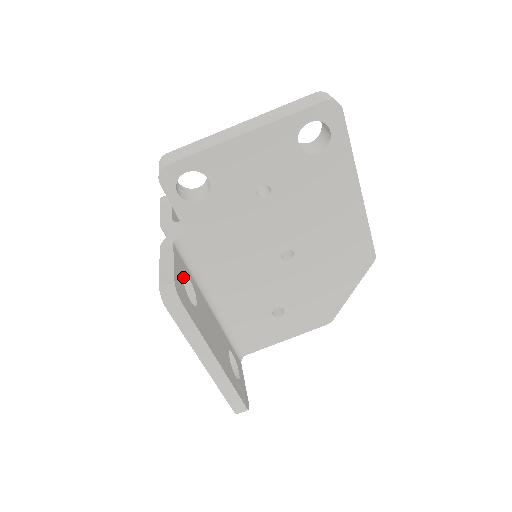
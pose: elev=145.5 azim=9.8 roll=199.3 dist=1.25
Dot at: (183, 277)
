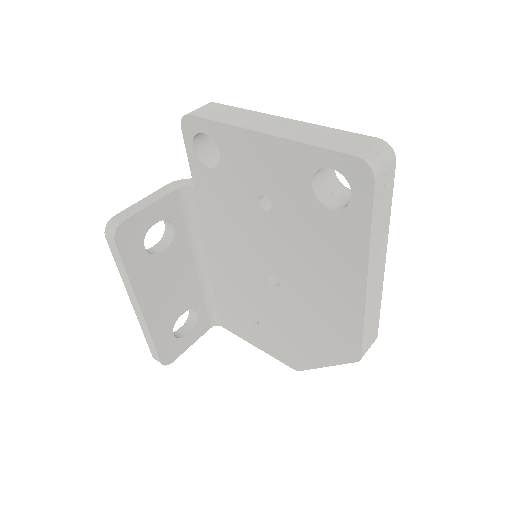
Dot at: (170, 223)
